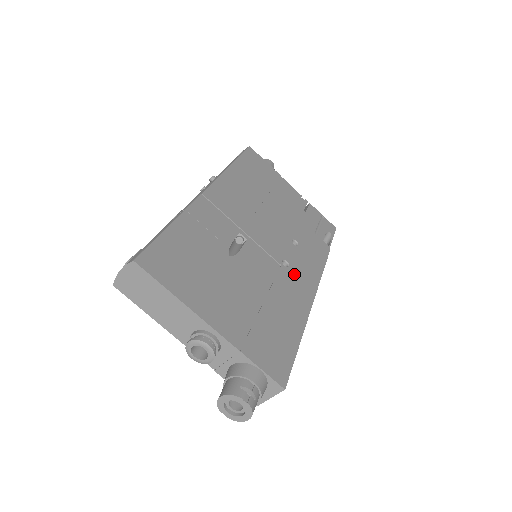
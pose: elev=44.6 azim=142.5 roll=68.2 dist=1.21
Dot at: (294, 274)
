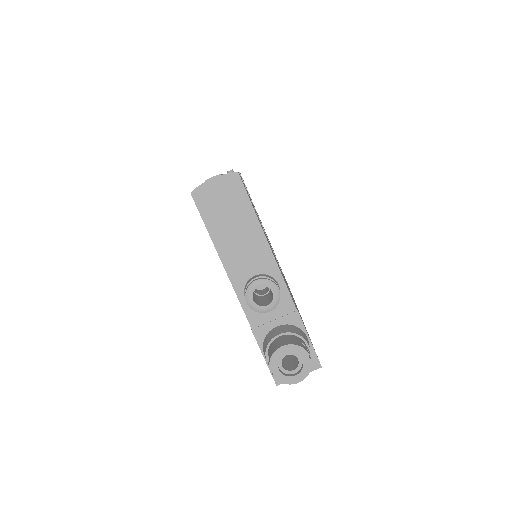
Dot at: occluded
